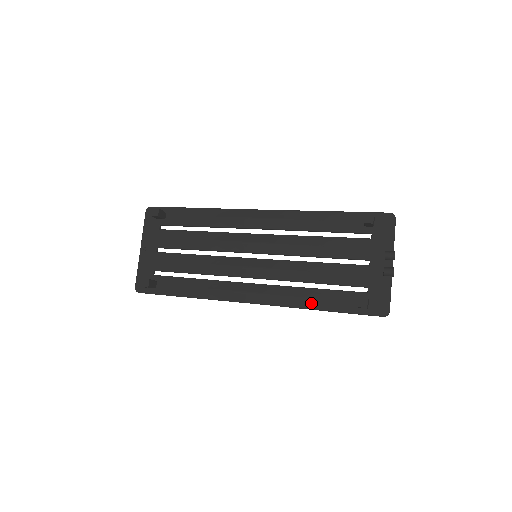
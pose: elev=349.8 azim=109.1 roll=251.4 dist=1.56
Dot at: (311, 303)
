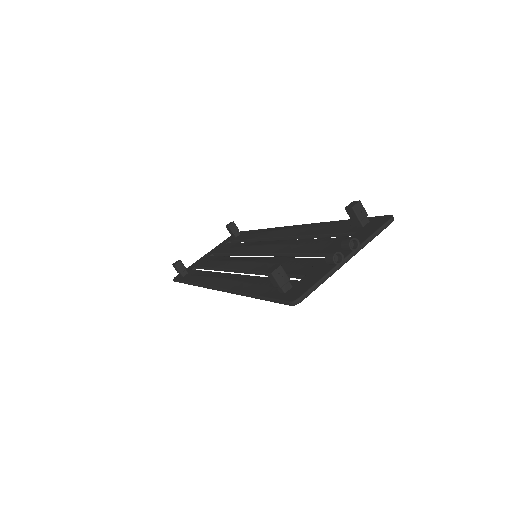
Dot at: (249, 287)
